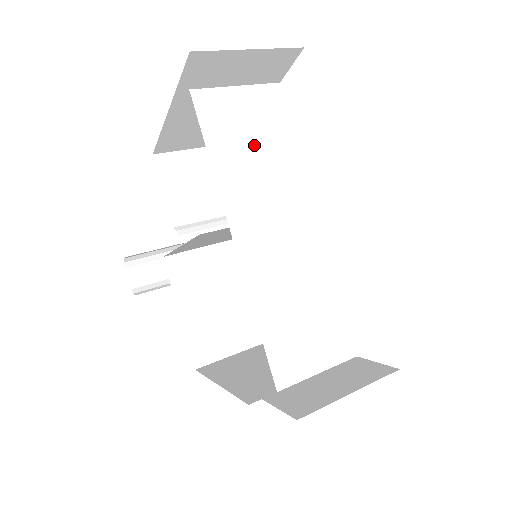
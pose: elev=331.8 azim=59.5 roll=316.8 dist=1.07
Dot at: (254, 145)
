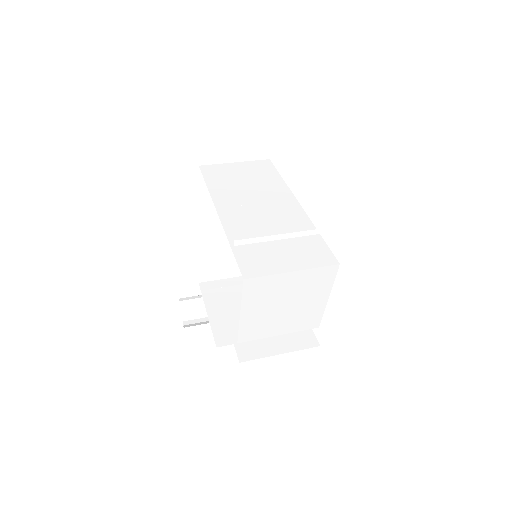
Dot at: (237, 181)
